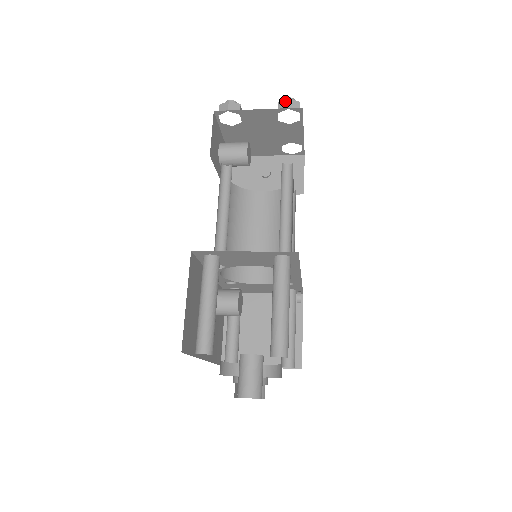
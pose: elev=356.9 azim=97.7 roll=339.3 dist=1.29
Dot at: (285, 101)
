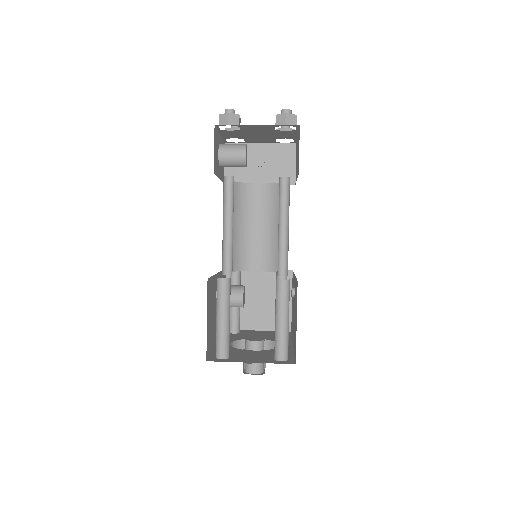
Dot at: (283, 115)
